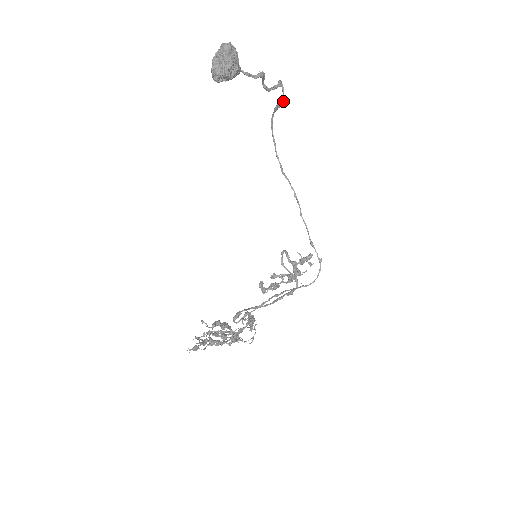
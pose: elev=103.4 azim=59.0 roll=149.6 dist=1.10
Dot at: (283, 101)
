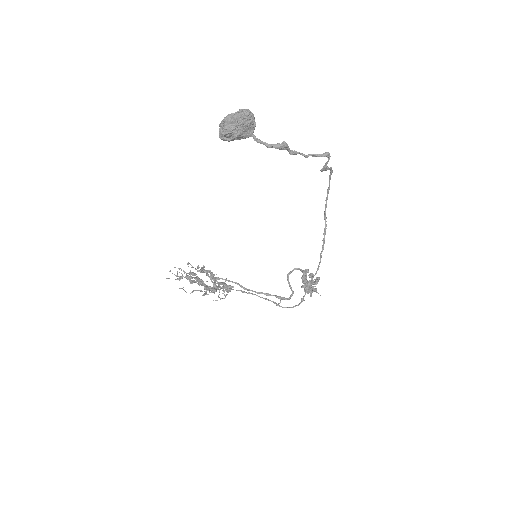
Dot at: (322, 170)
